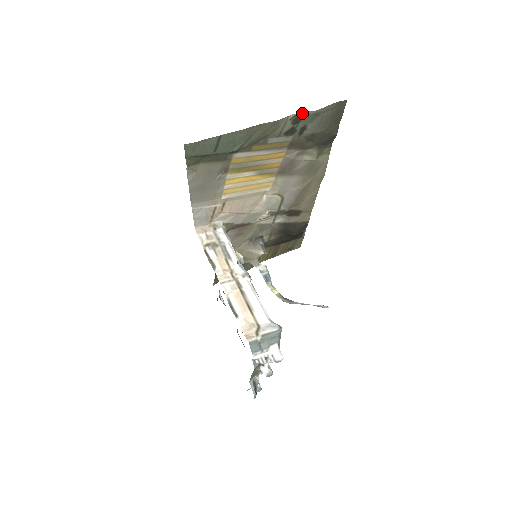
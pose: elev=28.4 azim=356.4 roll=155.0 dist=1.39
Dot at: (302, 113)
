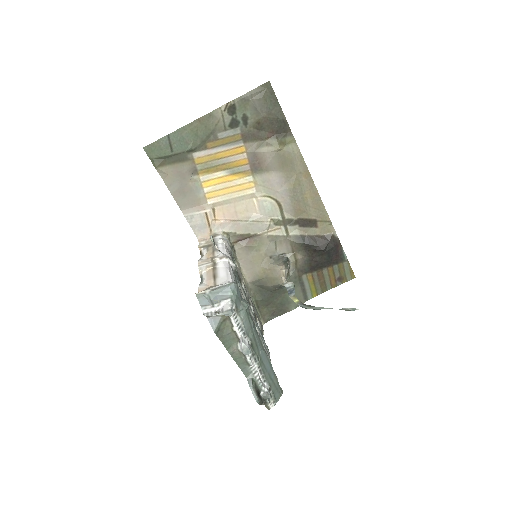
Dot at: (231, 102)
